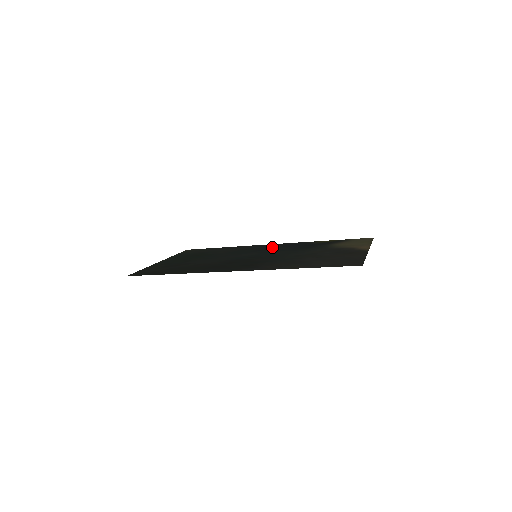
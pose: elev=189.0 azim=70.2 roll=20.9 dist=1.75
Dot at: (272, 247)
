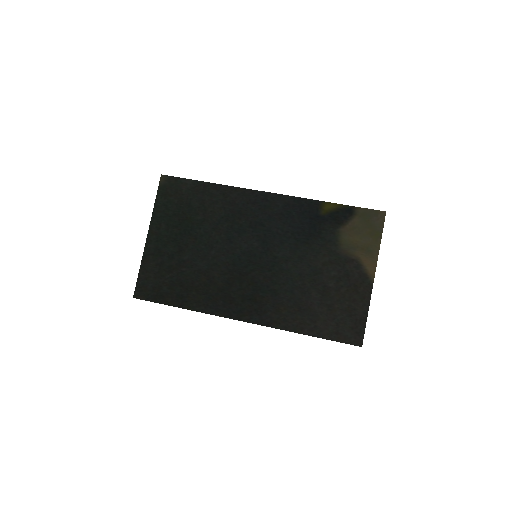
Dot at: (269, 214)
